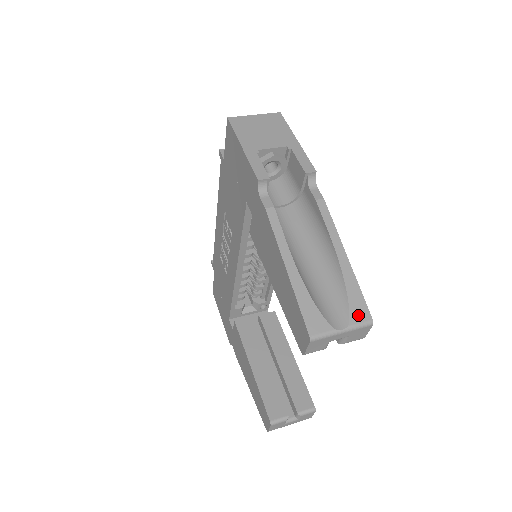
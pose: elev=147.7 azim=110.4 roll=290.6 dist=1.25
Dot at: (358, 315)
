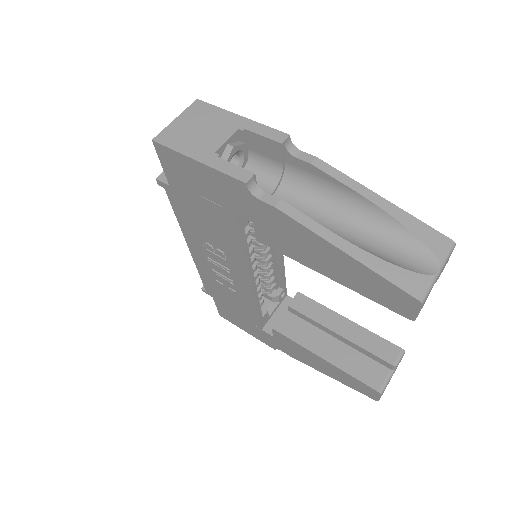
Dot at: (438, 246)
